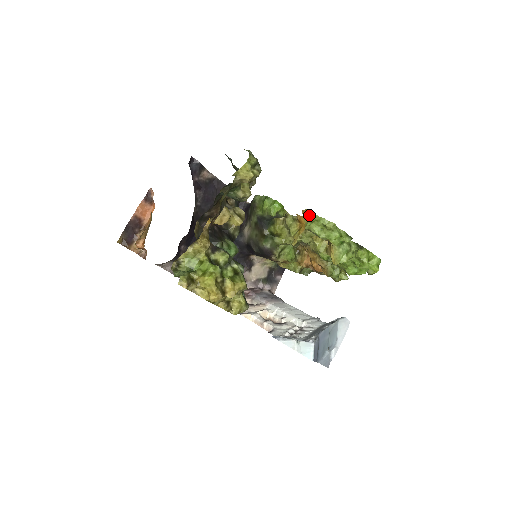
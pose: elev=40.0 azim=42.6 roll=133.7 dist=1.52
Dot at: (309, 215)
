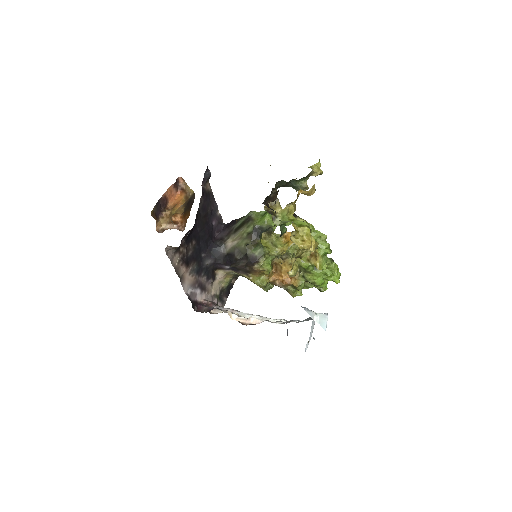
Dot at: (311, 226)
